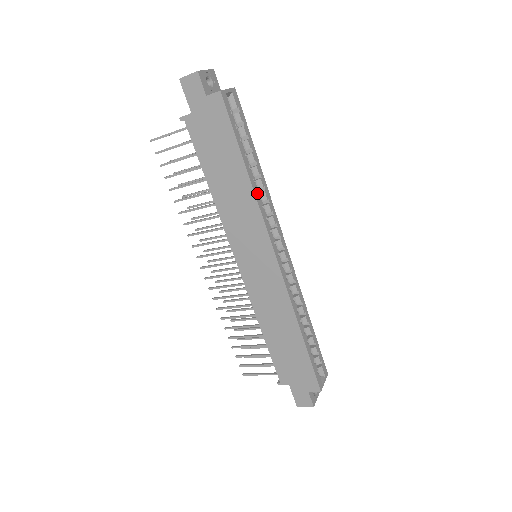
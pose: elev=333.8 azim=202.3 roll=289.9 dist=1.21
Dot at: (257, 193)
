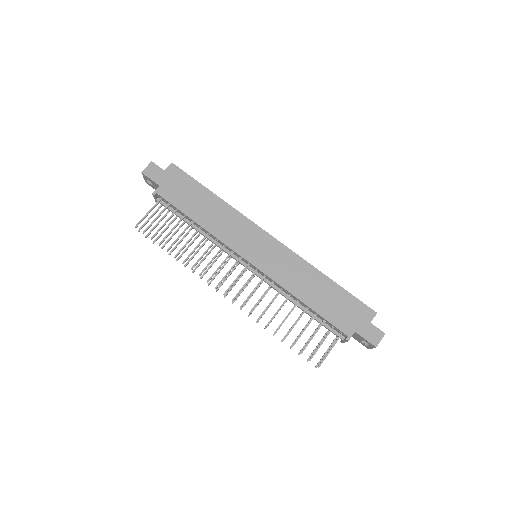
Dot at: (230, 207)
